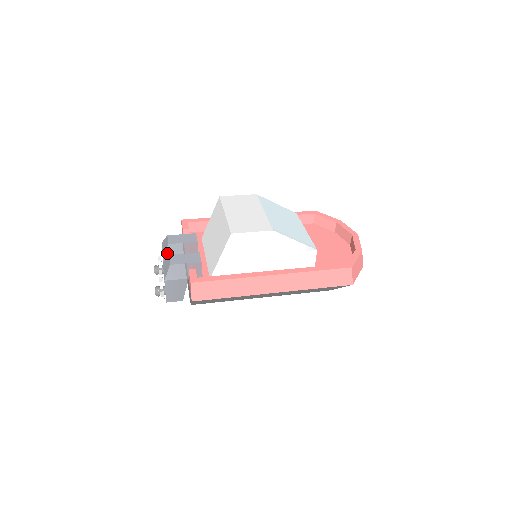
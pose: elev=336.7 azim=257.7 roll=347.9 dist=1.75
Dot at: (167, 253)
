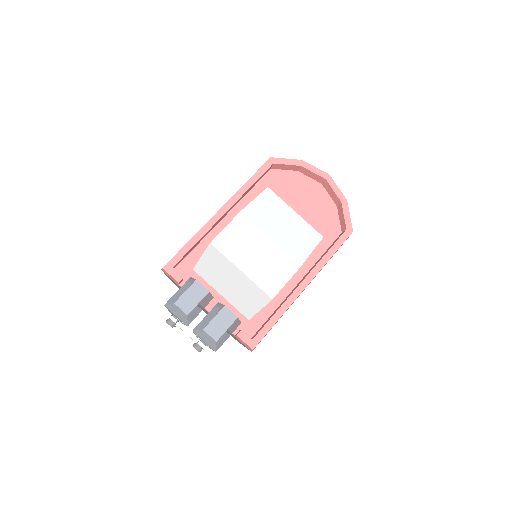
Dot at: (189, 320)
